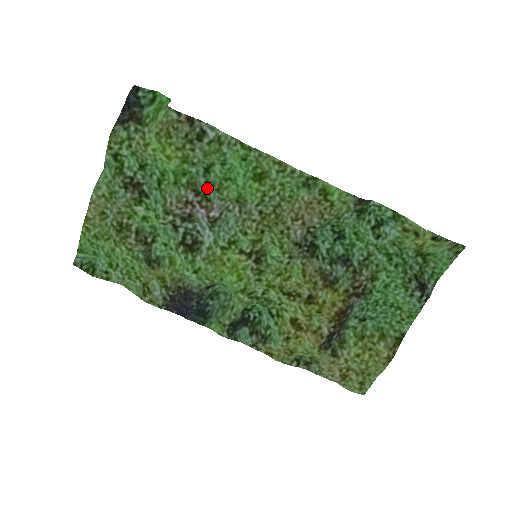
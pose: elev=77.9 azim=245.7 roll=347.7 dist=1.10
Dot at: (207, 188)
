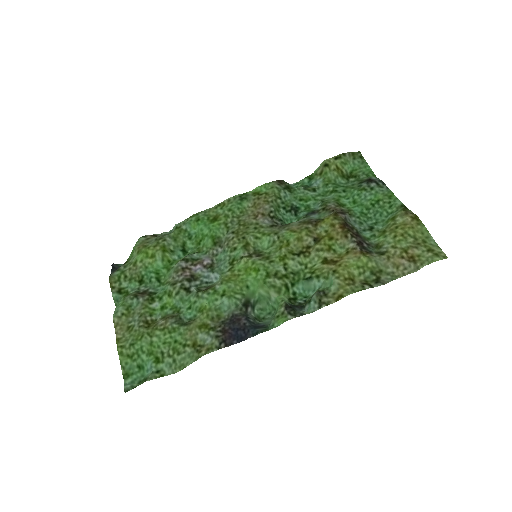
Dot at: (191, 255)
